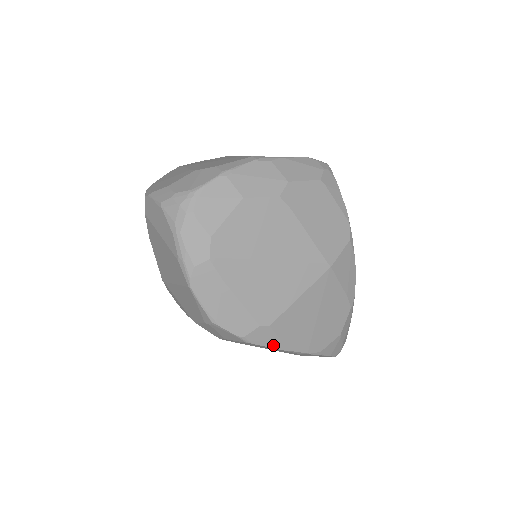
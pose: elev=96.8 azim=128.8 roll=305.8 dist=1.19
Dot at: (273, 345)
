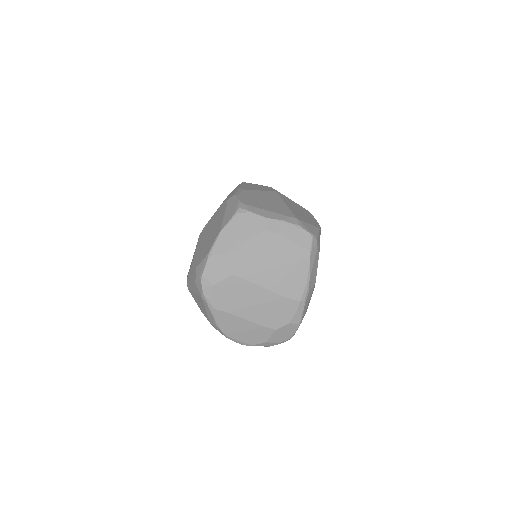
Dot at: occluded
